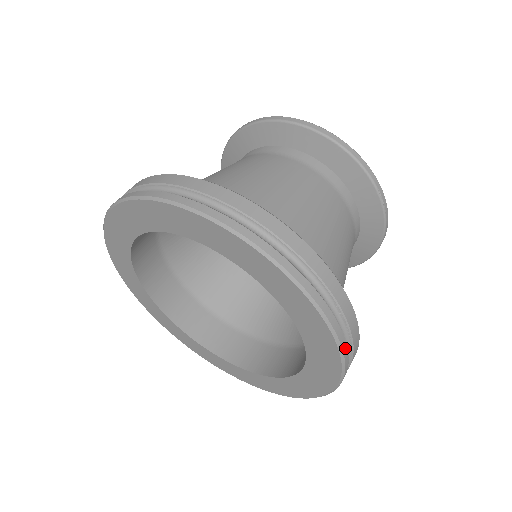
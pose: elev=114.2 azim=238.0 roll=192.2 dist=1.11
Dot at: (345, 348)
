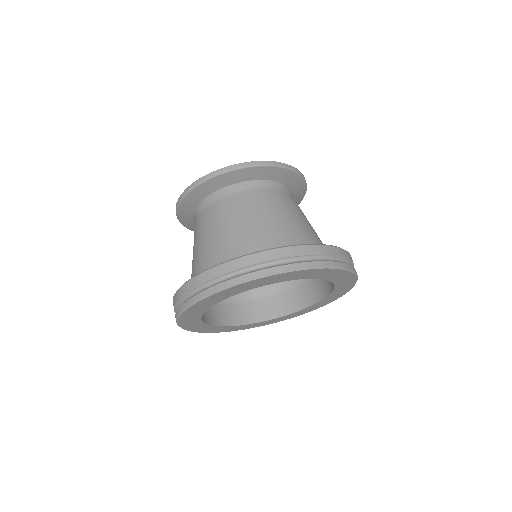
Dot at: (353, 269)
